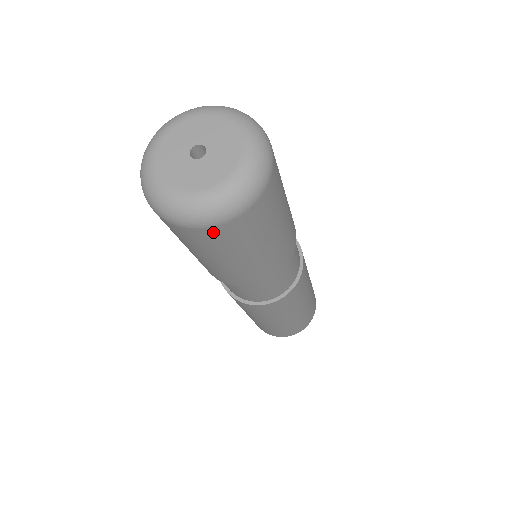
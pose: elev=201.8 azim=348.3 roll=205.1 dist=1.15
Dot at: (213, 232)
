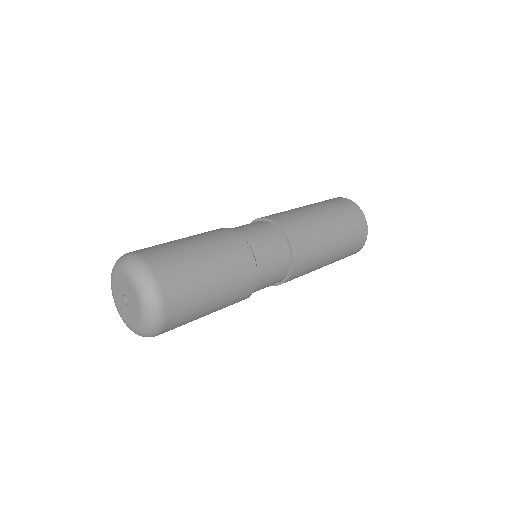
Dot at: (167, 329)
